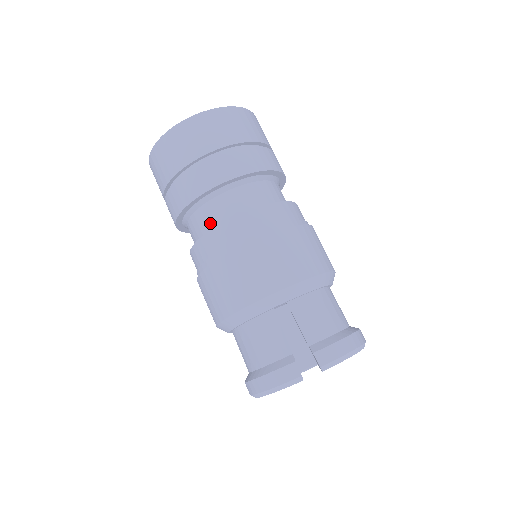
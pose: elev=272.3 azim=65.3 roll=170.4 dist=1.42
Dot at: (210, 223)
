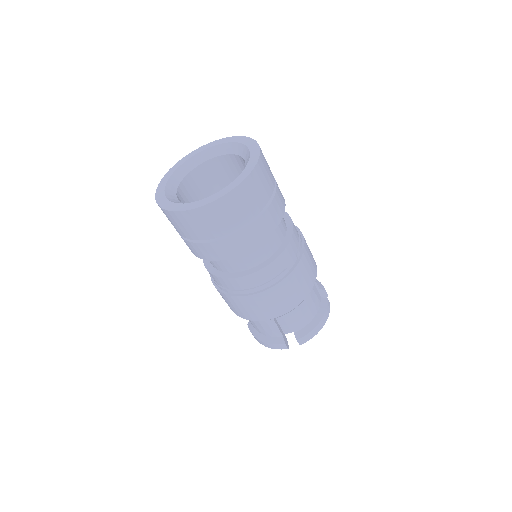
Dot at: (224, 267)
